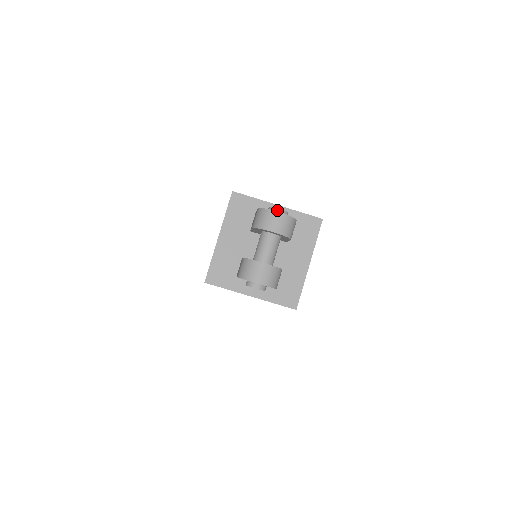
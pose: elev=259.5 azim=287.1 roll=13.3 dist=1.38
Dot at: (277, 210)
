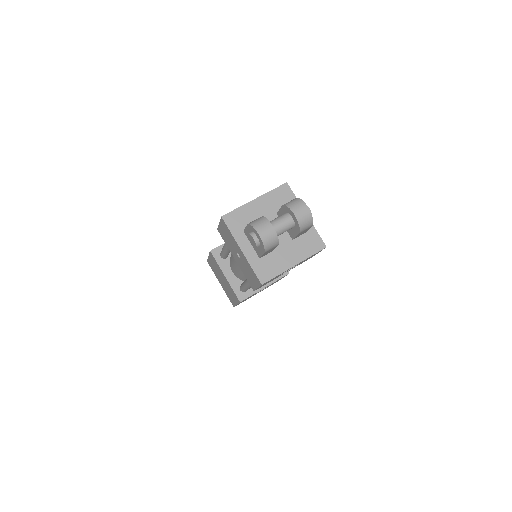
Dot at: occluded
